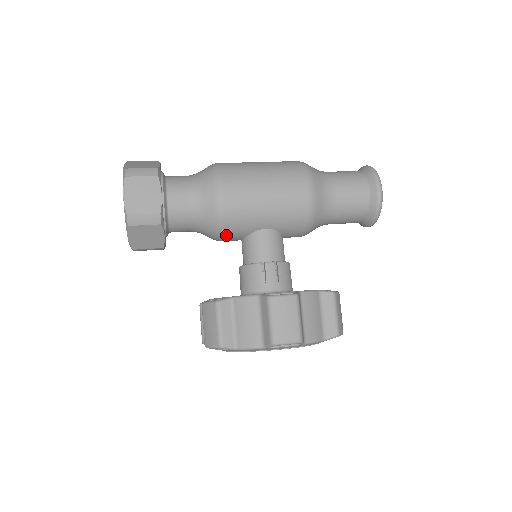
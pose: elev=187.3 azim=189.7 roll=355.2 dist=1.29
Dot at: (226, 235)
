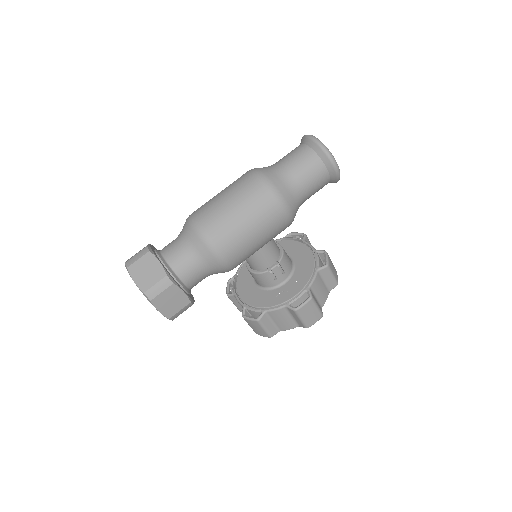
Dot at: occluded
